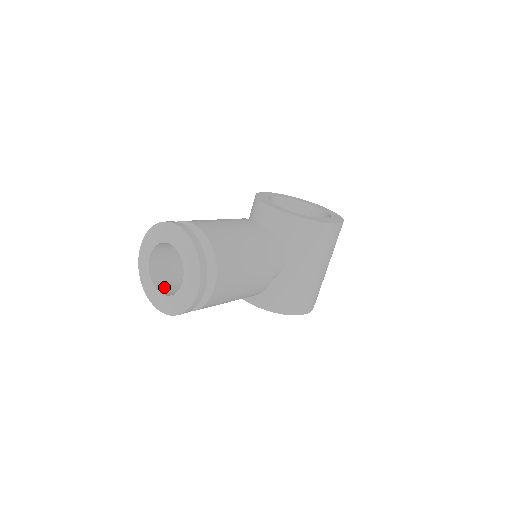
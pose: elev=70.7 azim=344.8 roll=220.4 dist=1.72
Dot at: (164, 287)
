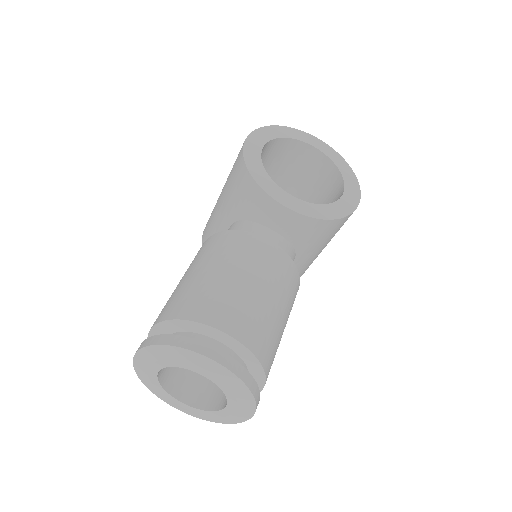
Dot at: (180, 386)
